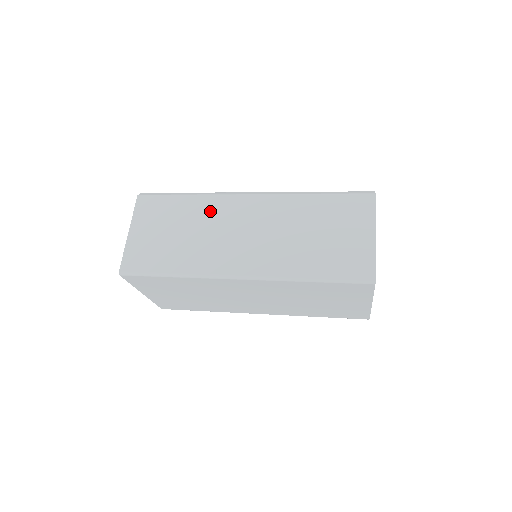
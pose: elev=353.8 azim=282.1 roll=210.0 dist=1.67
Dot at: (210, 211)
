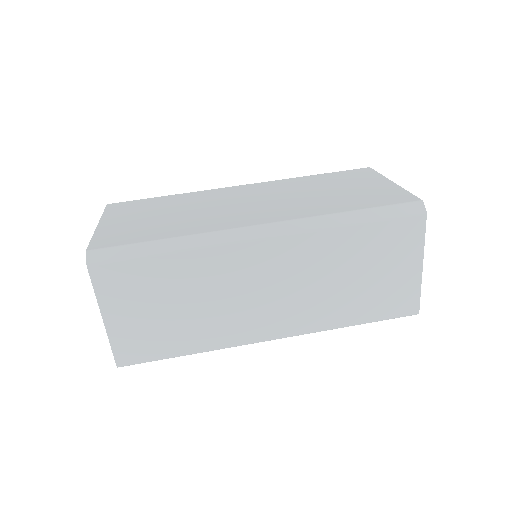
Dot at: (213, 271)
